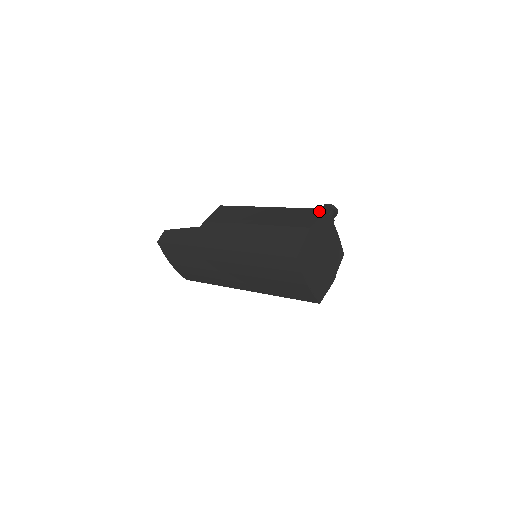
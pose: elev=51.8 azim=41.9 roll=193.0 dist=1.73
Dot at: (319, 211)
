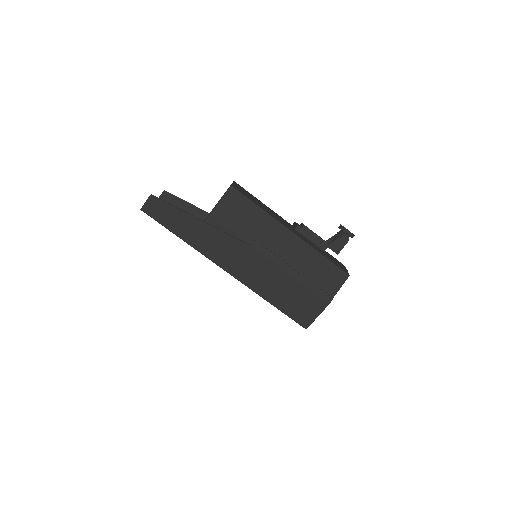
Dot at: (343, 277)
